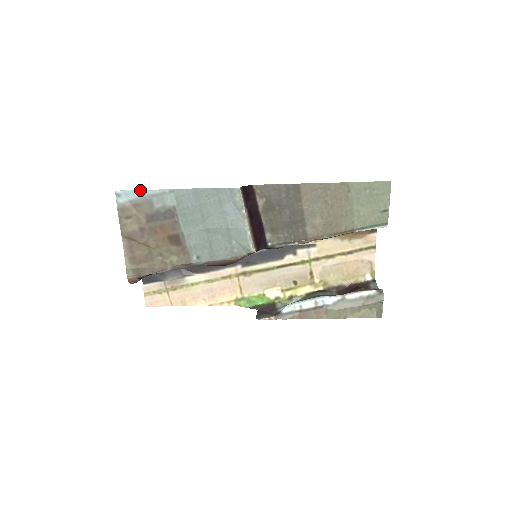
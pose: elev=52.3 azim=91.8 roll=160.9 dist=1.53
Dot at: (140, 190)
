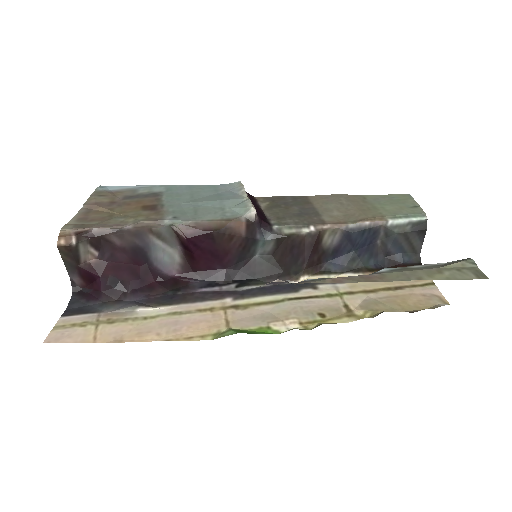
Dot at: (128, 186)
